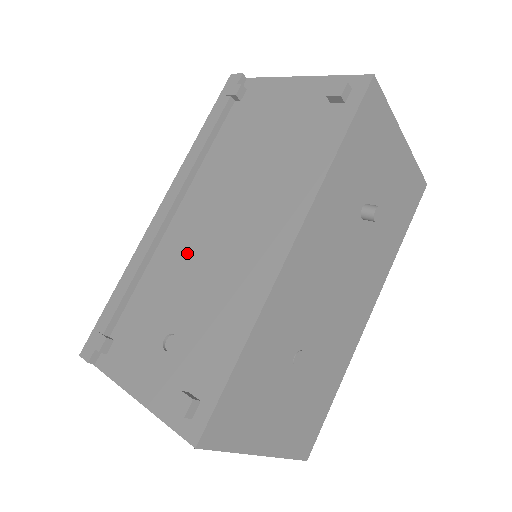
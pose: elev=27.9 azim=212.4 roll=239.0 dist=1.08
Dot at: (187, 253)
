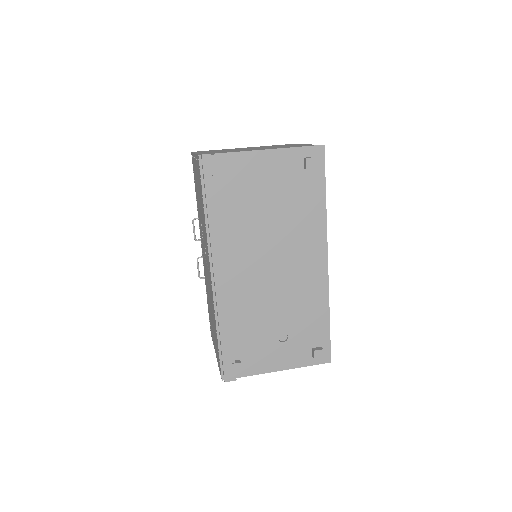
Dot at: (259, 292)
